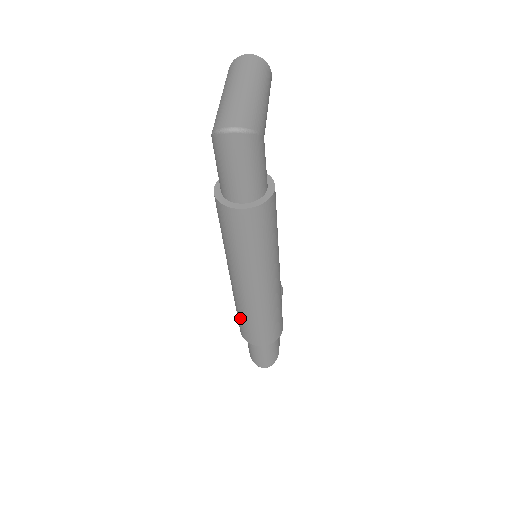
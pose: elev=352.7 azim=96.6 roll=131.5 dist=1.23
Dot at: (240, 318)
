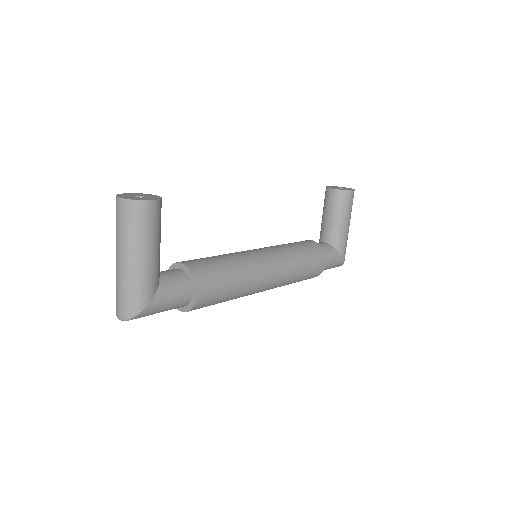
Dot at: occluded
